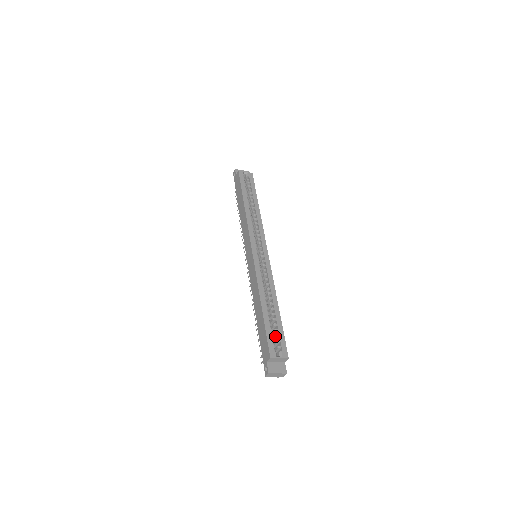
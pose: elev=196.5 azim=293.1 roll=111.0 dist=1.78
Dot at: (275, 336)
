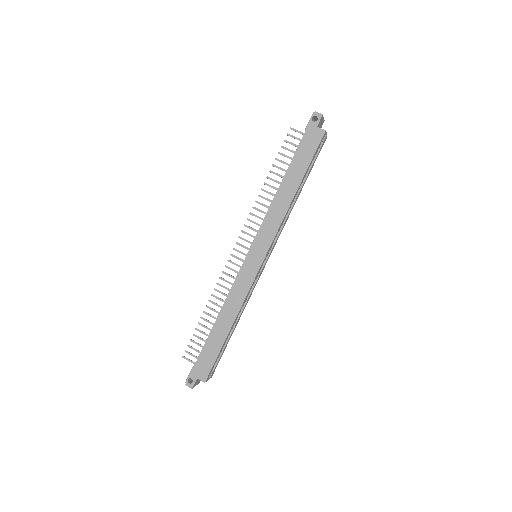
Dot at: occluded
